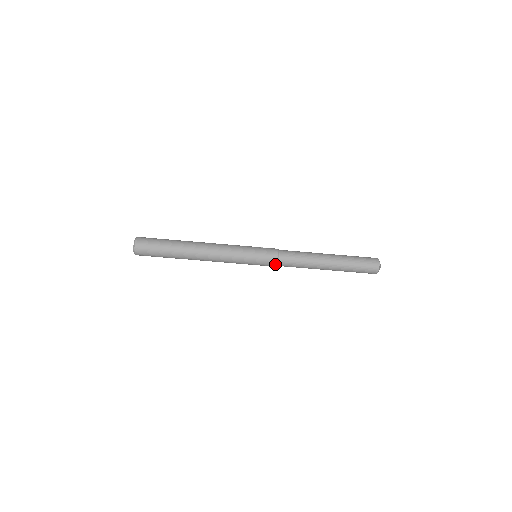
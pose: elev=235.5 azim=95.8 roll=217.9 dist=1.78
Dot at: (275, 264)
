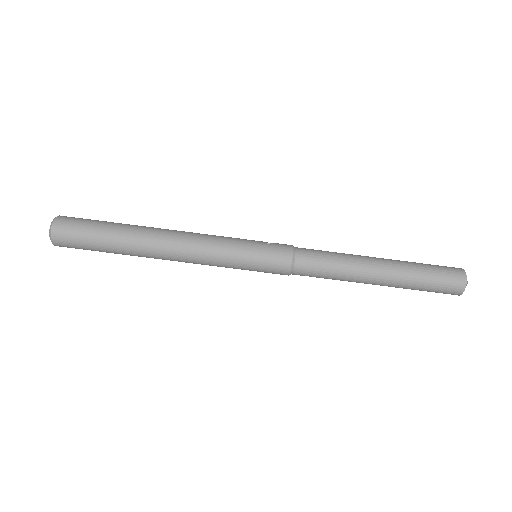
Dot at: (286, 274)
